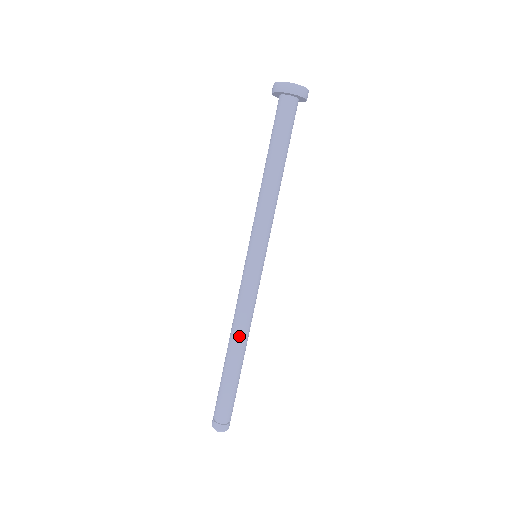
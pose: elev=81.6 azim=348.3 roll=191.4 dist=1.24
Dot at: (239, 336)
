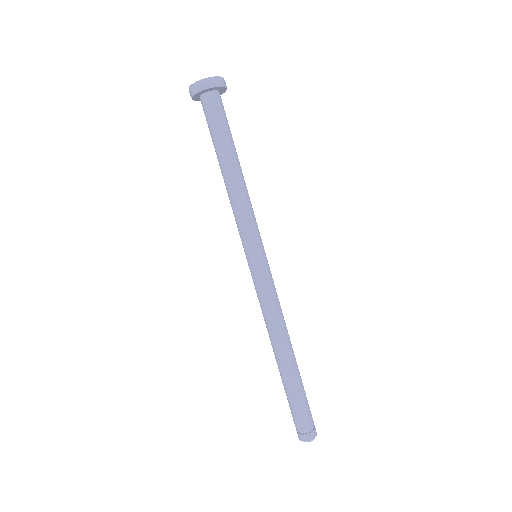
Dot at: (279, 340)
